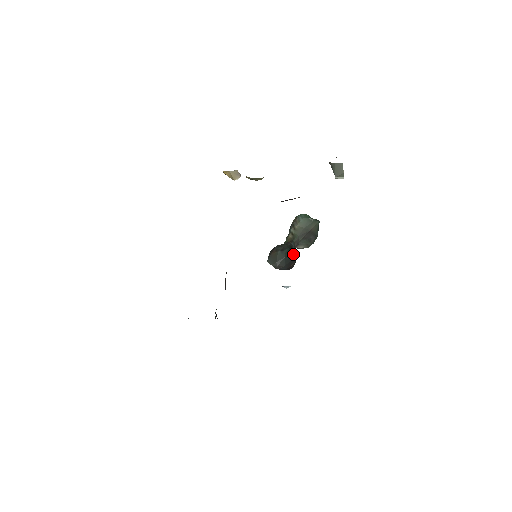
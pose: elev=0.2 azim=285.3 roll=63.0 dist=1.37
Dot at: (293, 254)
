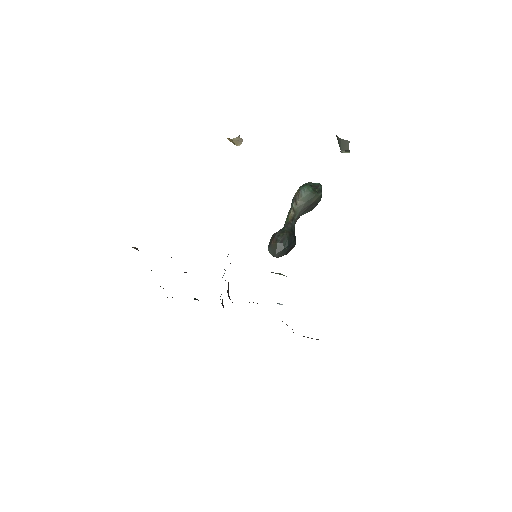
Dot at: (292, 242)
